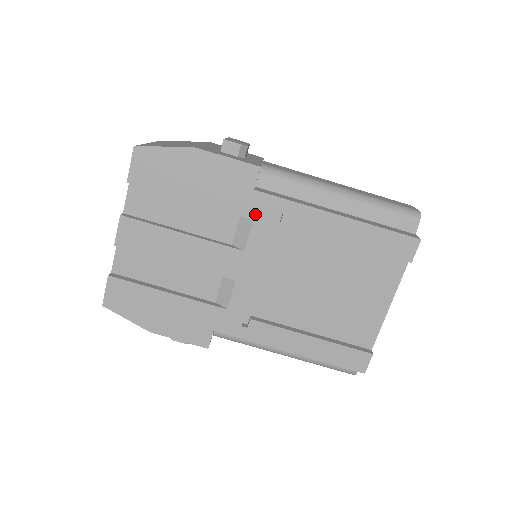
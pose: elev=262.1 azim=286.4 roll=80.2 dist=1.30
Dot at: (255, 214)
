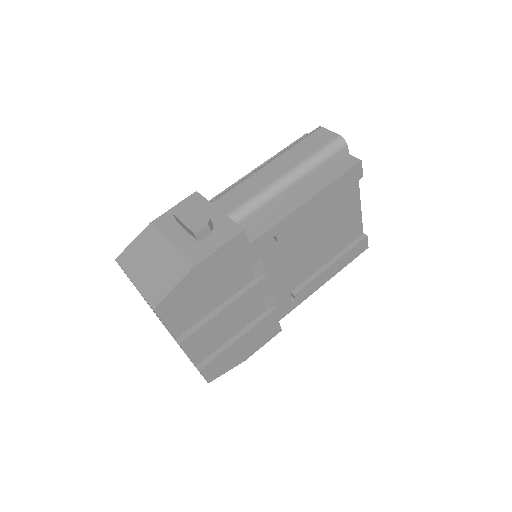
Dot at: (260, 254)
